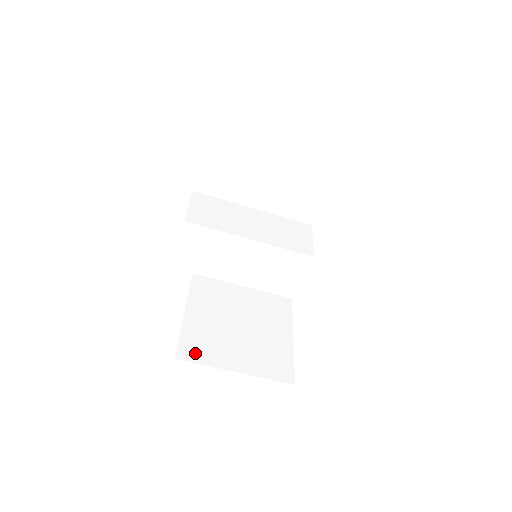
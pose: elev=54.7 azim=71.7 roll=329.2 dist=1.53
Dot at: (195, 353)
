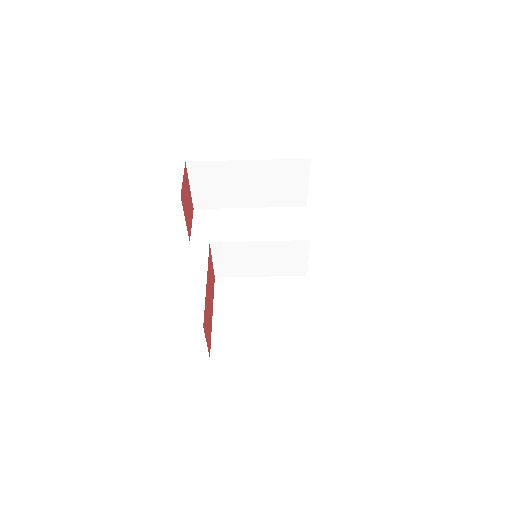
Dot at: (226, 350)
